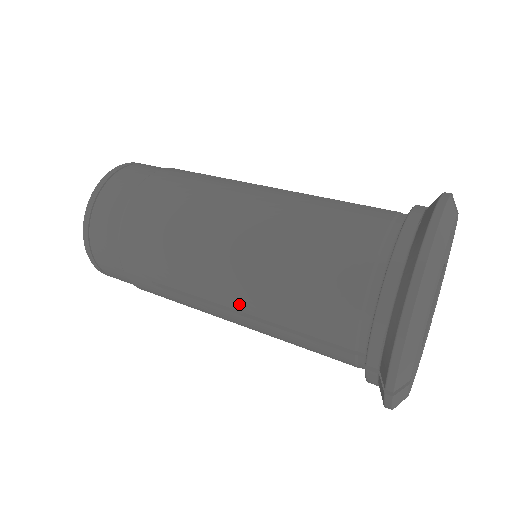
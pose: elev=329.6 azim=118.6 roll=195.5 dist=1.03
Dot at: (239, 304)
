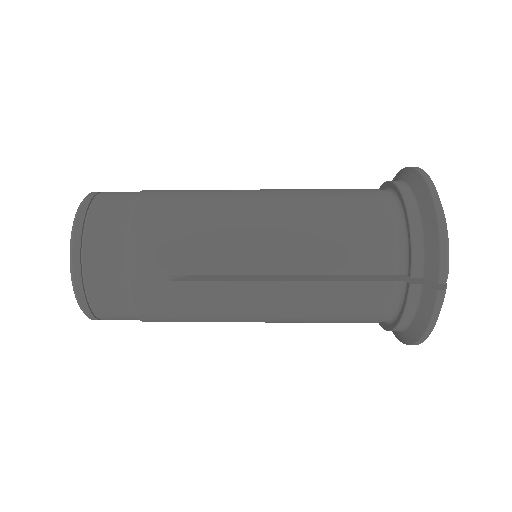
Dot at: (280, 265)
